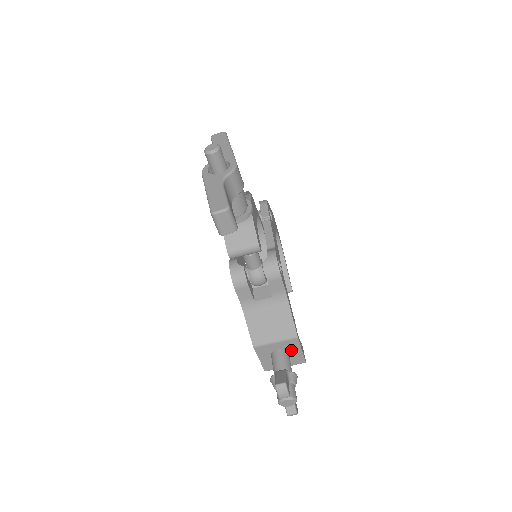
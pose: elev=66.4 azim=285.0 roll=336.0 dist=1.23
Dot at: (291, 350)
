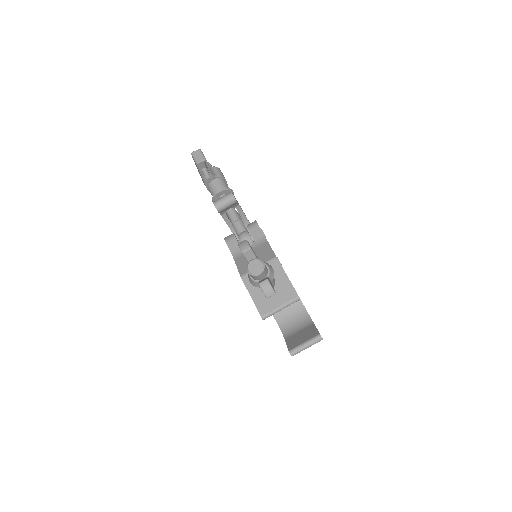
Dot at: (277, 277)
